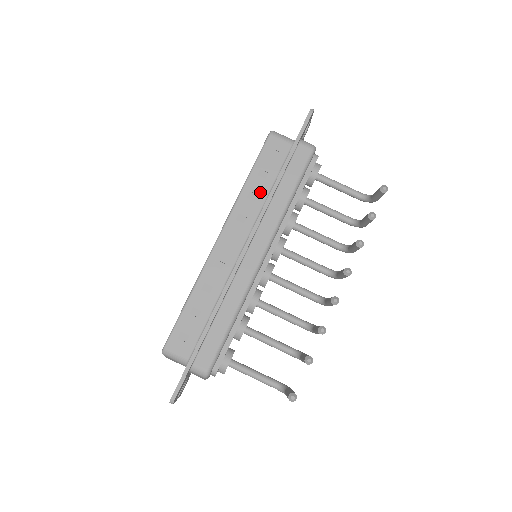
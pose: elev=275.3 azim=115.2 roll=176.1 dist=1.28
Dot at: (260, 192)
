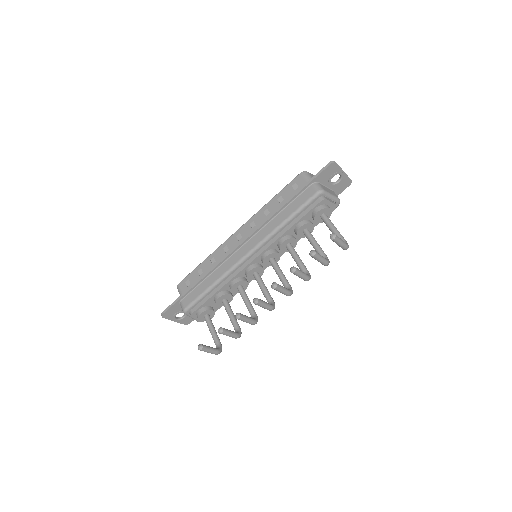
Dot at: (272, 211)
